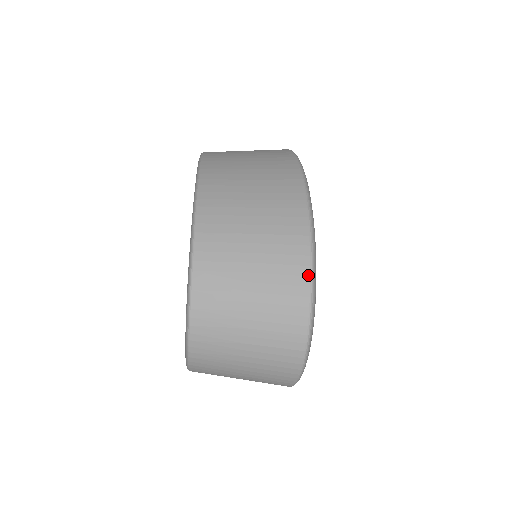
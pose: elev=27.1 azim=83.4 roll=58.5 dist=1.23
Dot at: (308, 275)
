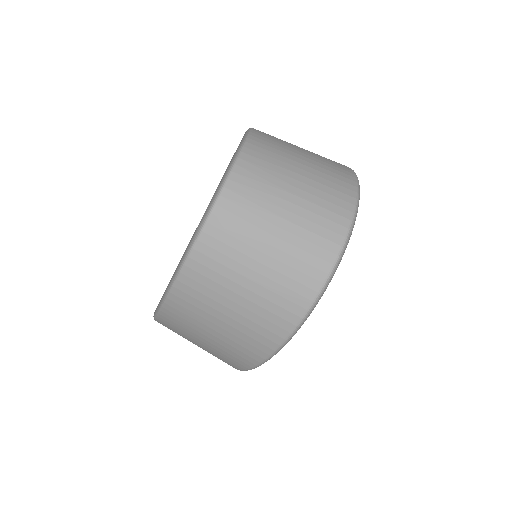
Dot at: (355, 181)
